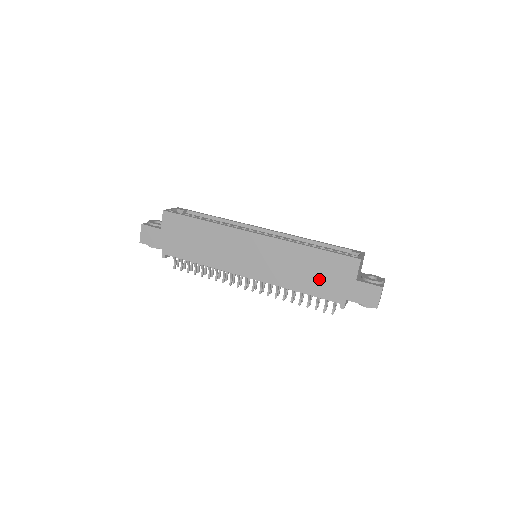
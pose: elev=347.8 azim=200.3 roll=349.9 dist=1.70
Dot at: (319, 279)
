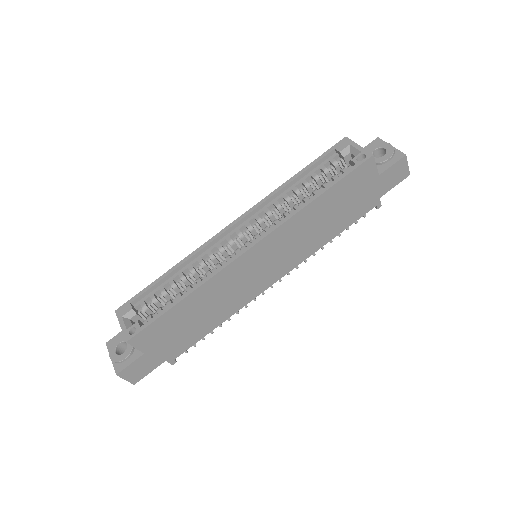
Dot at: (345, 211)
